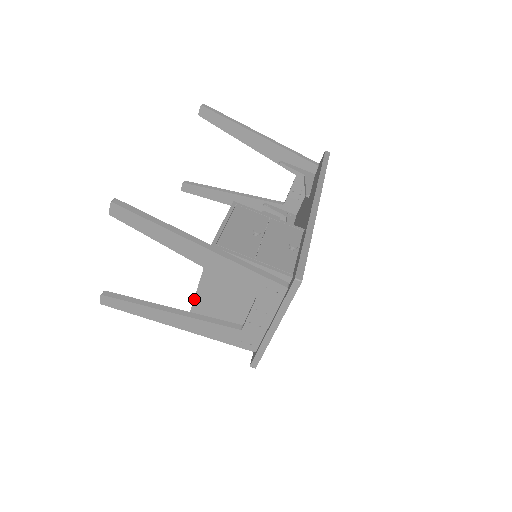
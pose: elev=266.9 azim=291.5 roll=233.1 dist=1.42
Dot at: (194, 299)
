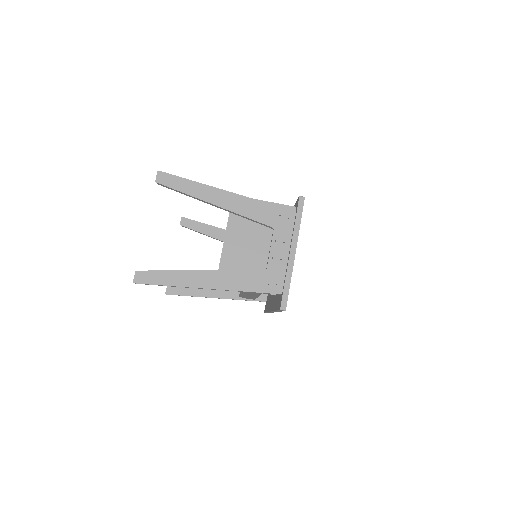
Dot at: (221, 254)
